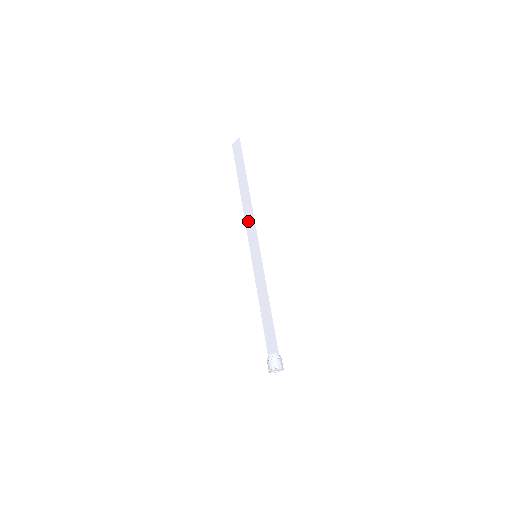
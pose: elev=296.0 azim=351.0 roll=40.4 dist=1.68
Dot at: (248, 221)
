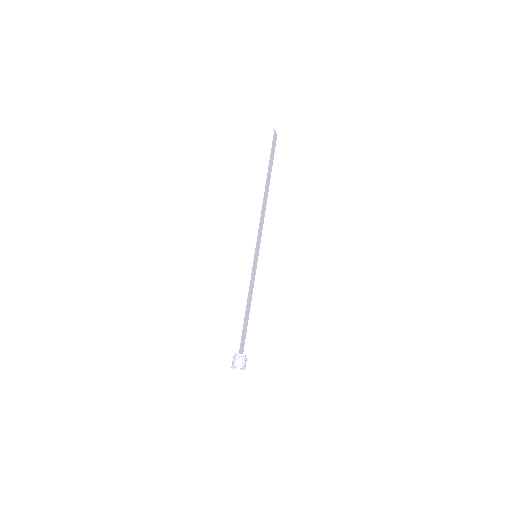
Dot at: (262, 219)
